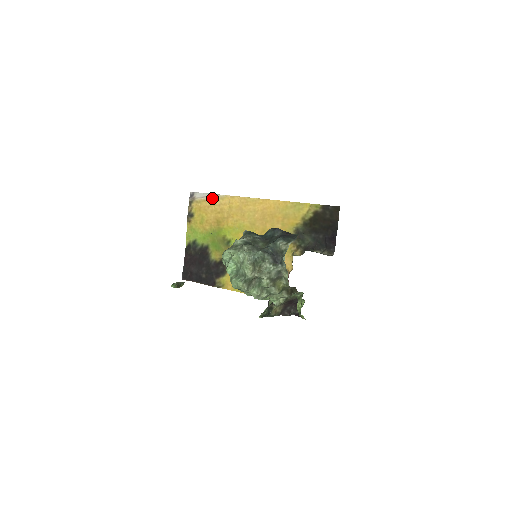
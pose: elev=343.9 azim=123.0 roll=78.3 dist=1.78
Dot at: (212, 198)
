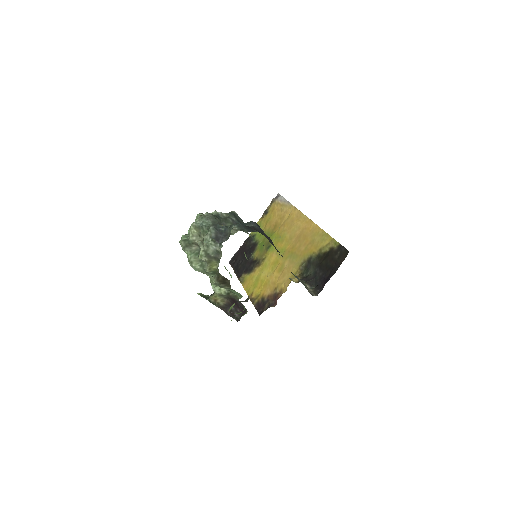
Dot at: (284, 204)
